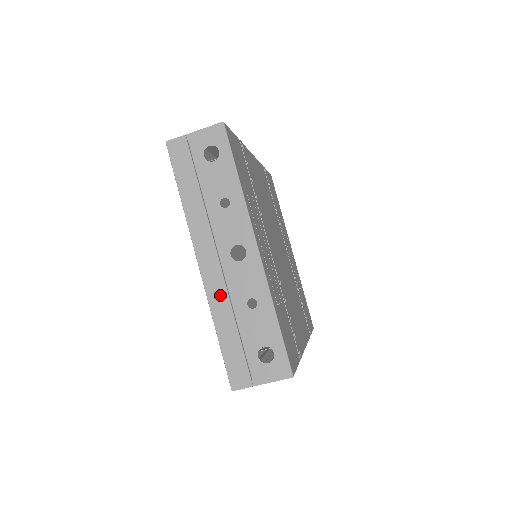
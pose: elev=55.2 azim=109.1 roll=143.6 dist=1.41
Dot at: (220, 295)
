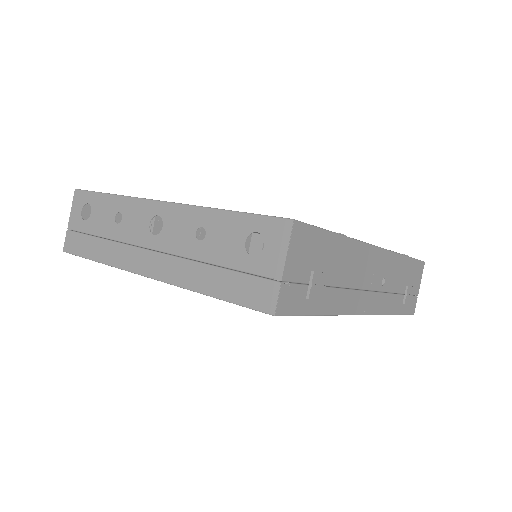
Dot at: (178, 268)
